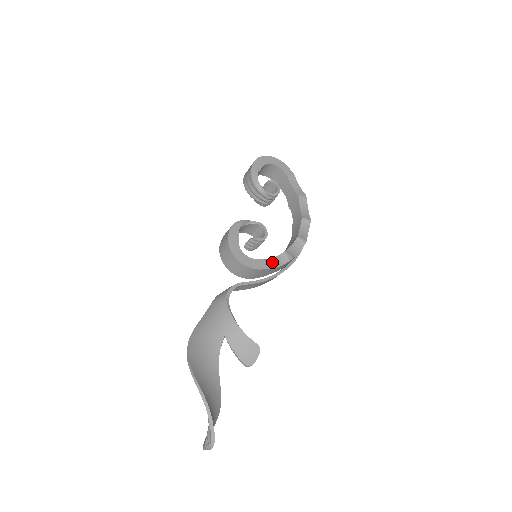
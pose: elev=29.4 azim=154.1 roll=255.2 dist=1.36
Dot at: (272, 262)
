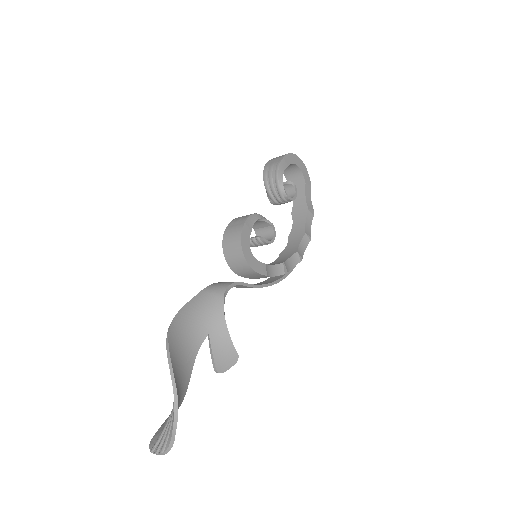
Dot at: (270, 269)
